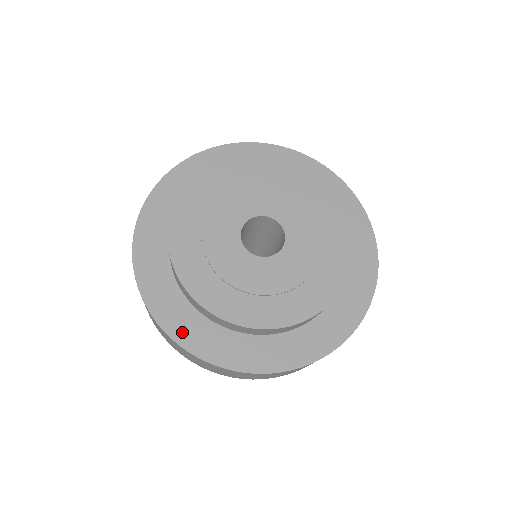
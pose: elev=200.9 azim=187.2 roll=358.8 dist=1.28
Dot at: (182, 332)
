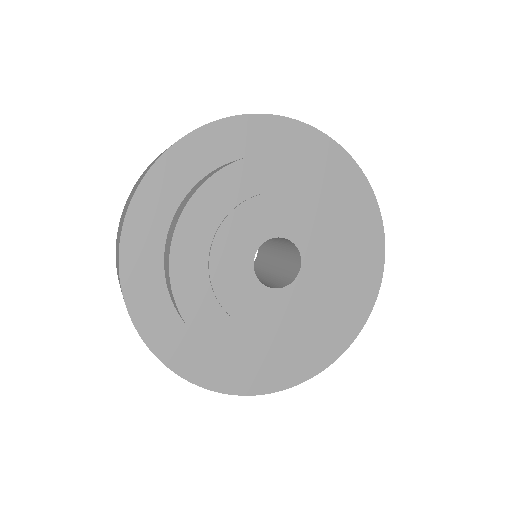
Dot at: (144, 314)
